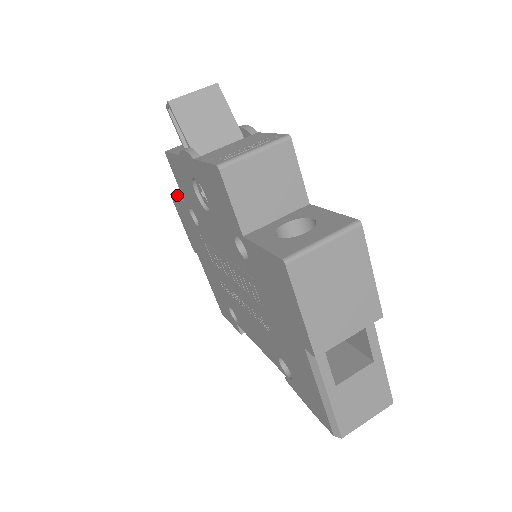
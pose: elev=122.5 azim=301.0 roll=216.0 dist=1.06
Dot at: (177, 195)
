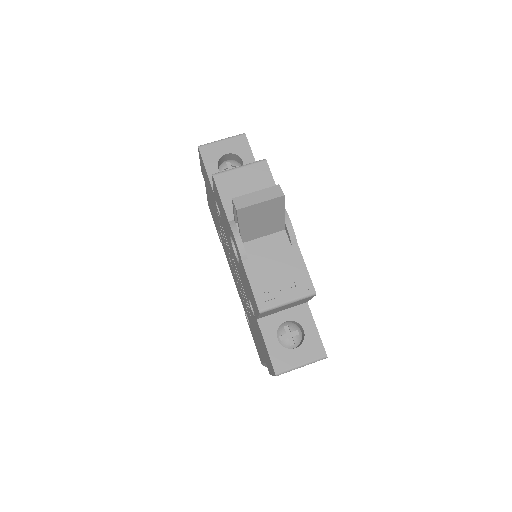
Dot at: (206, 163)
